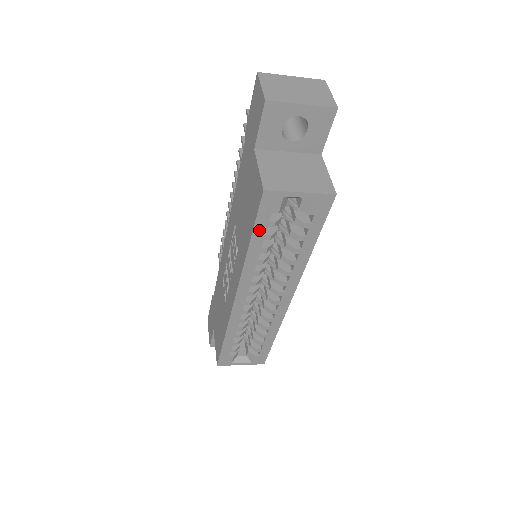
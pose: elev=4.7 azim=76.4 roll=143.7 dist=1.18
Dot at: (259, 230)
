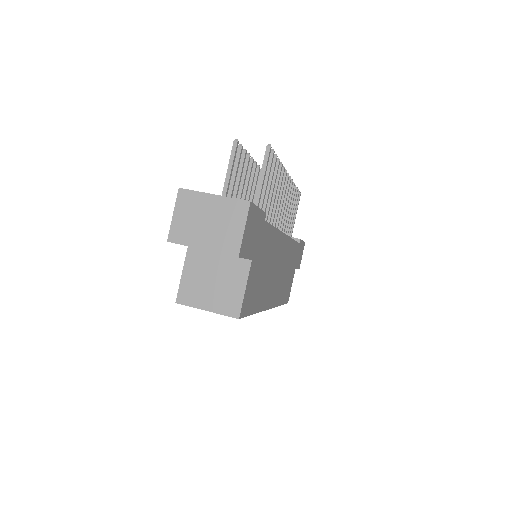
Dot at: occluded
